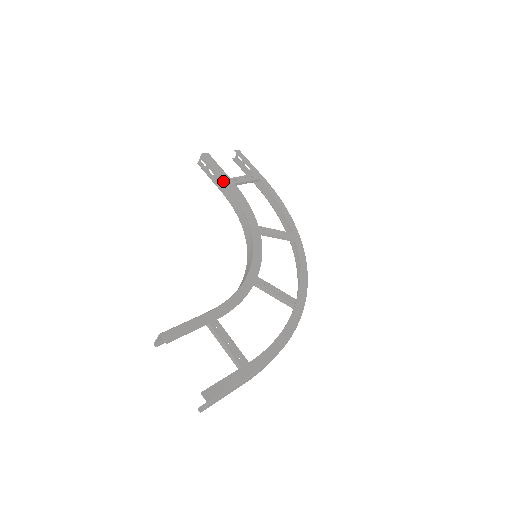
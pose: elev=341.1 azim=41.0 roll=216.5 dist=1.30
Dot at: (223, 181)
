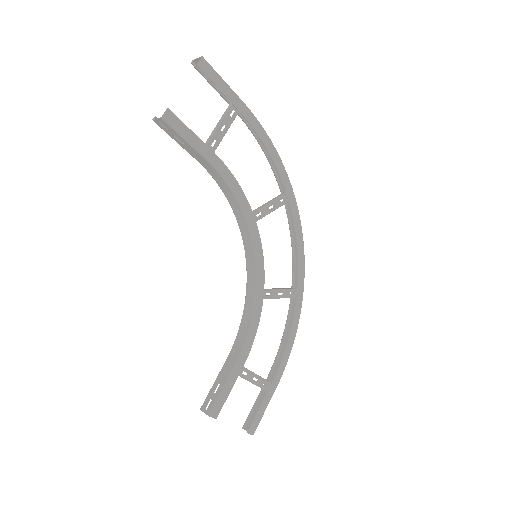
Dot at: (200, 156)
